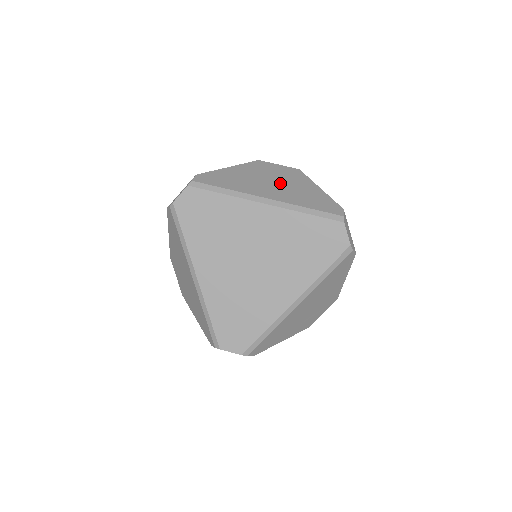
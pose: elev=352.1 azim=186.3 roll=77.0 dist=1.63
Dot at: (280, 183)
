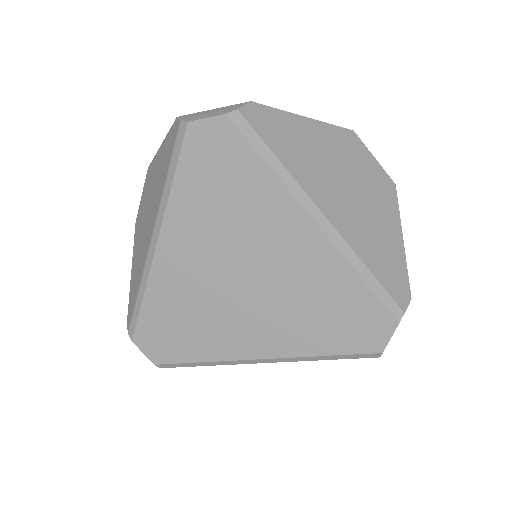
Dot at: (358, 196)
